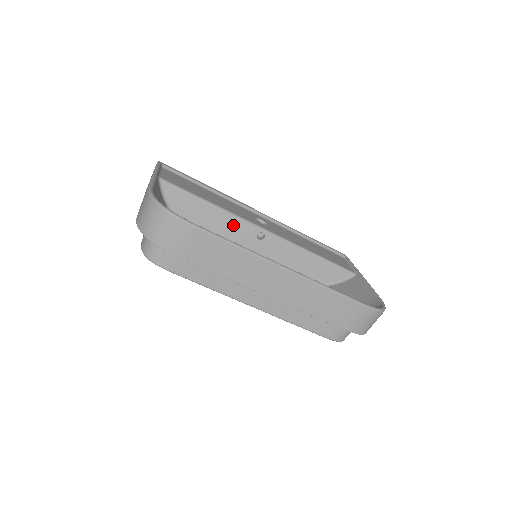
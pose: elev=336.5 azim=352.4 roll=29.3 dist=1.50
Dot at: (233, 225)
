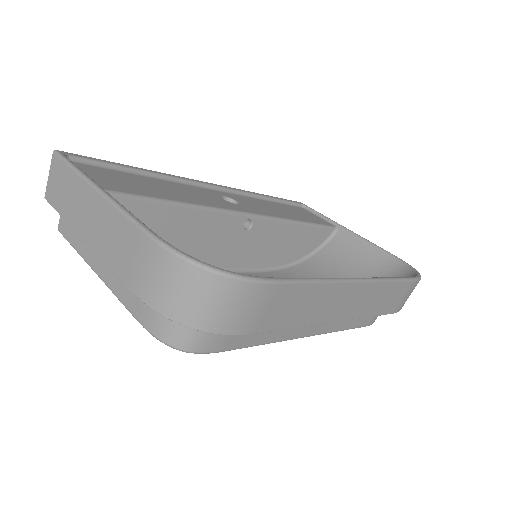
Dot at: (215, 224)
